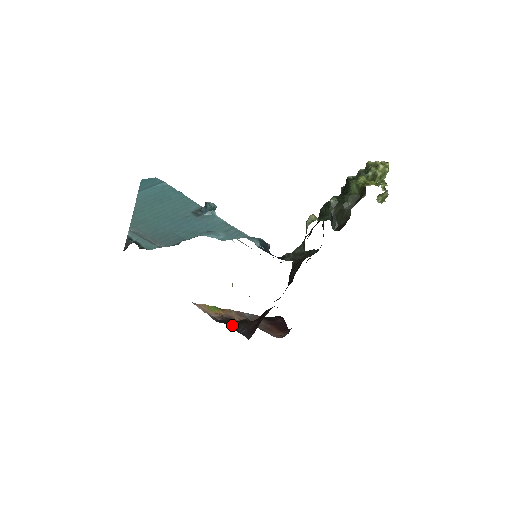
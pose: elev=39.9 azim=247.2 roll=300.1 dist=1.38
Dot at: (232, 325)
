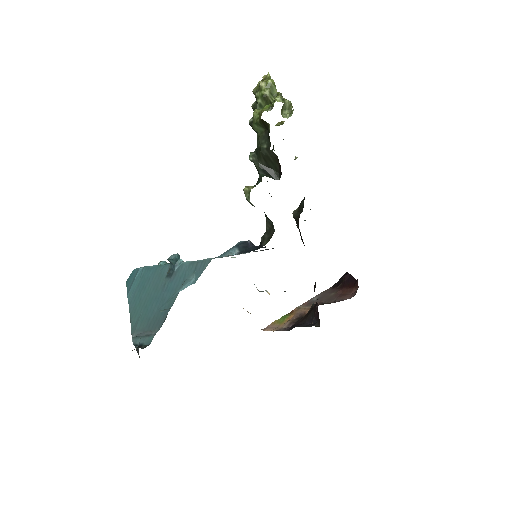
Dot at: (303, 323)
